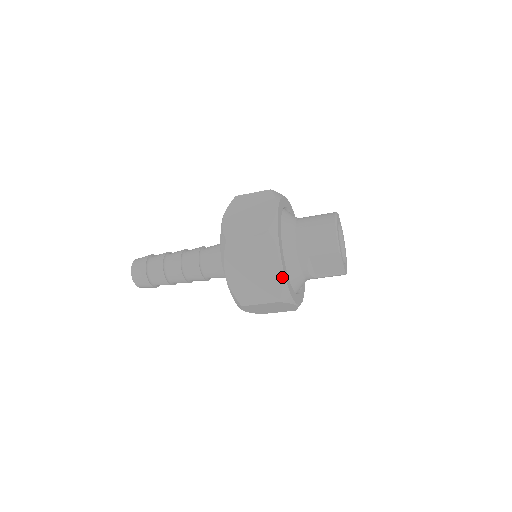
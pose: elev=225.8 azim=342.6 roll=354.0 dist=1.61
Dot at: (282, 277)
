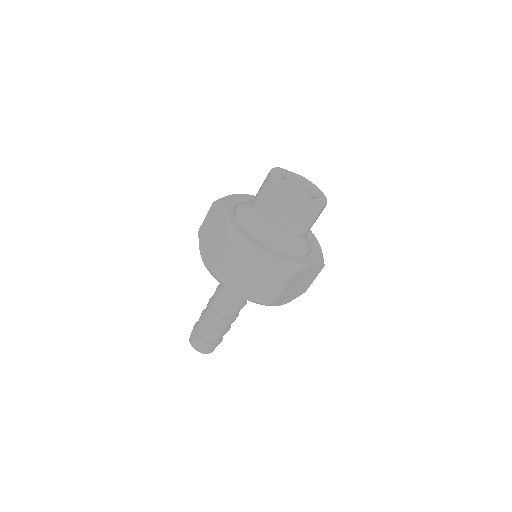
Dot at: (272, 258)
